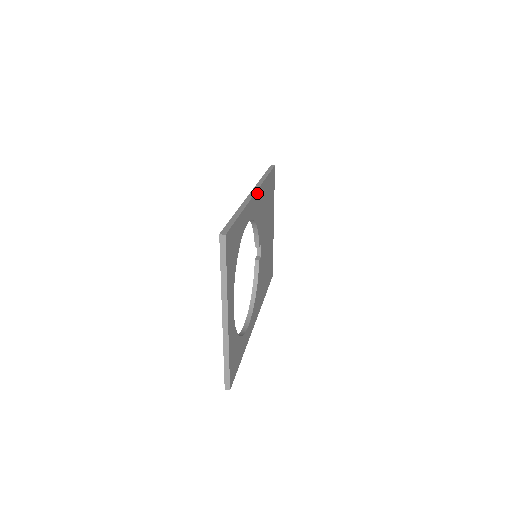
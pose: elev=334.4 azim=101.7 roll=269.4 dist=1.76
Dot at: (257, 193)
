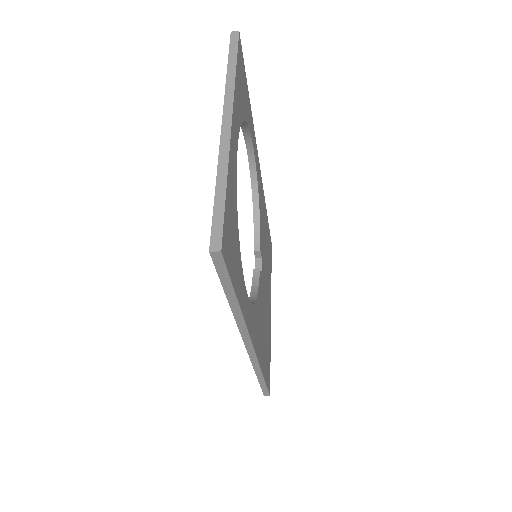
Dot at: (260, 176)
